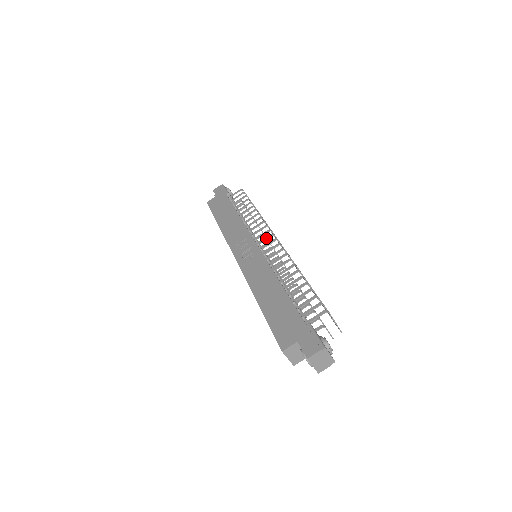
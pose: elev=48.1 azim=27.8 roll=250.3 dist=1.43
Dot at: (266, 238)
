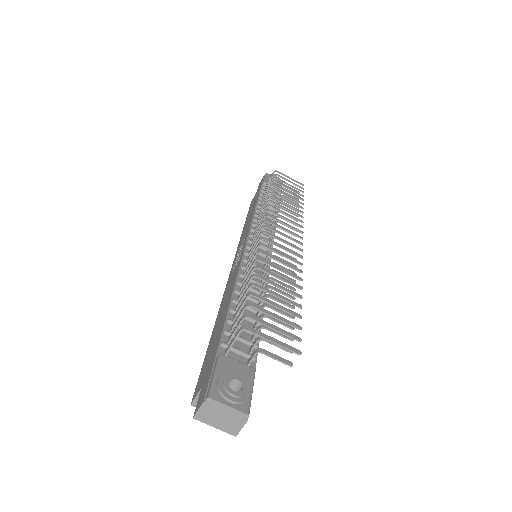
Dot at: (258, 229)
